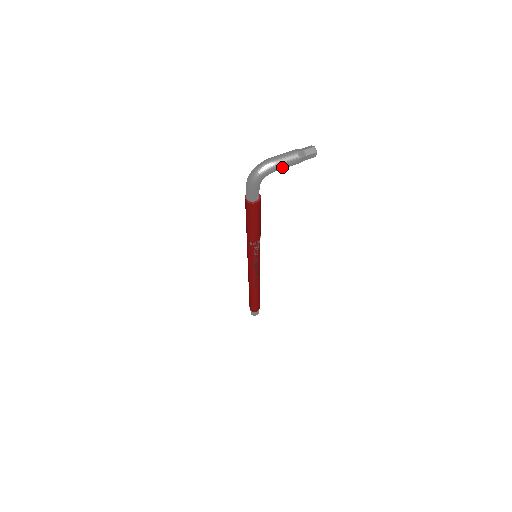
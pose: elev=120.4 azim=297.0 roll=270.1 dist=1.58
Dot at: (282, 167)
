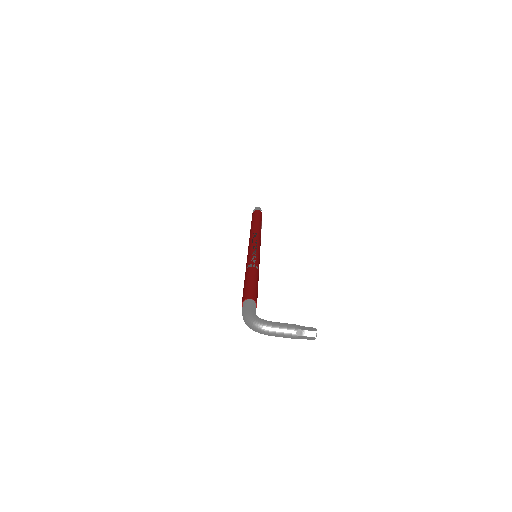
Dot at: occluded
